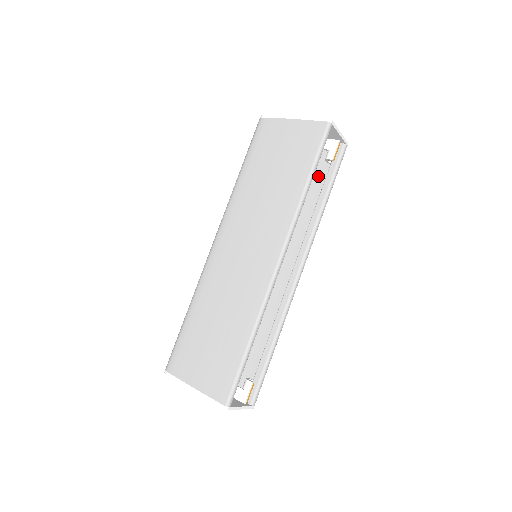
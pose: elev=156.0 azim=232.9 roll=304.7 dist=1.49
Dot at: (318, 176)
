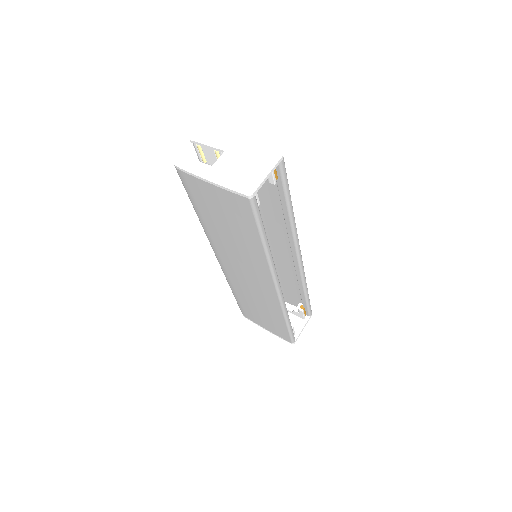
Dot at: (270, 183)
